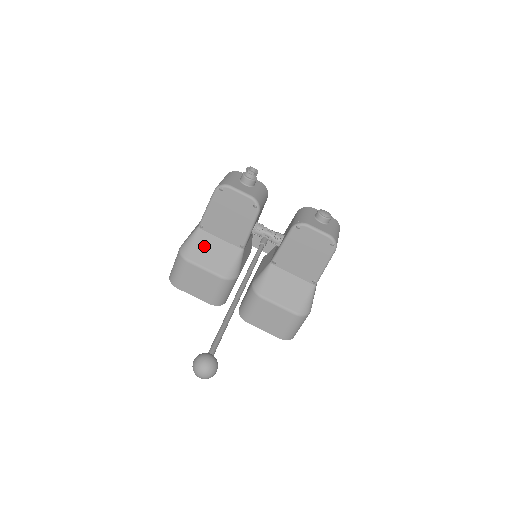
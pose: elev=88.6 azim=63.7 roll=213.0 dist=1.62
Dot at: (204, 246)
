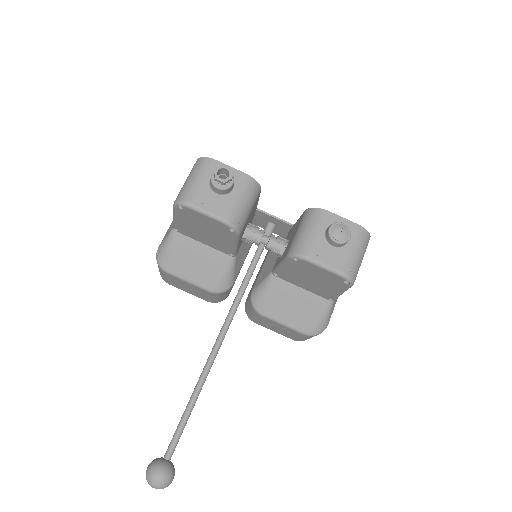
Dot at: (183, 254)
